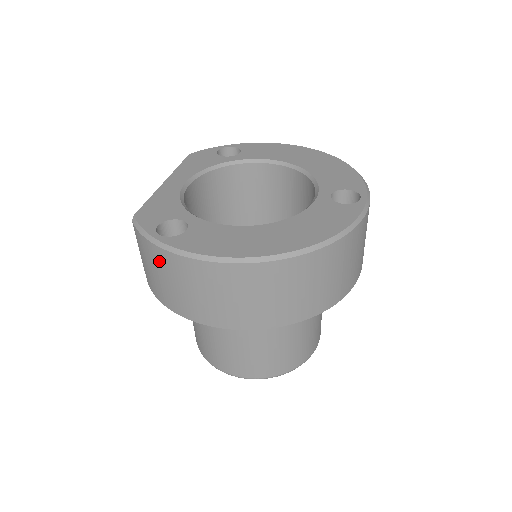
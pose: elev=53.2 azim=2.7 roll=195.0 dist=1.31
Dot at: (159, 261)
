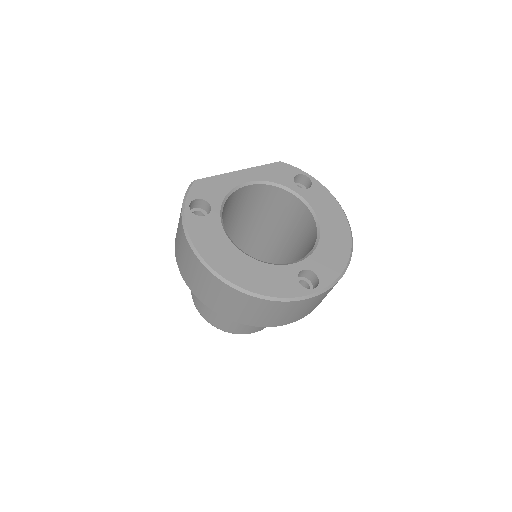
Dot at: occluded
